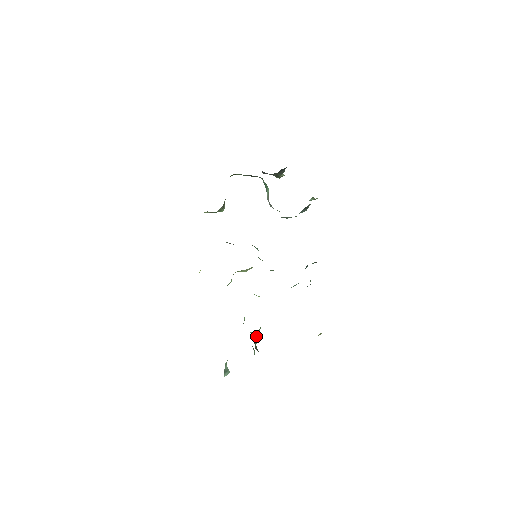
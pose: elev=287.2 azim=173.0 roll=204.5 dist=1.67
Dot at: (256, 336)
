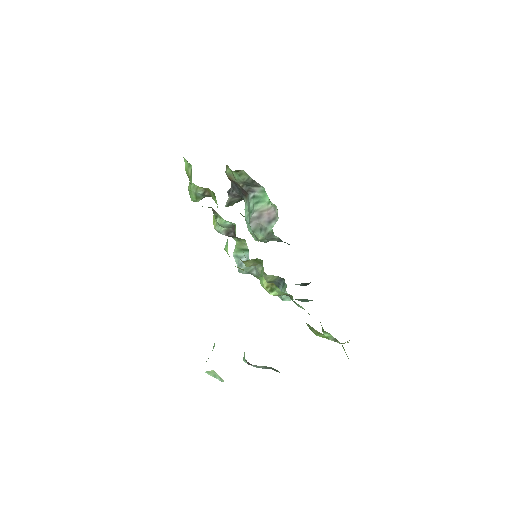
Dot at: occluded
